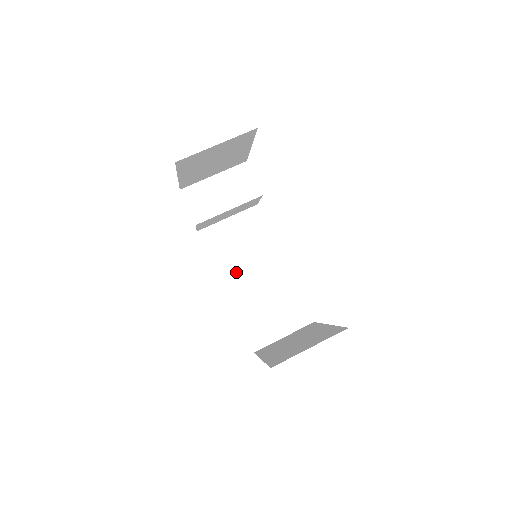
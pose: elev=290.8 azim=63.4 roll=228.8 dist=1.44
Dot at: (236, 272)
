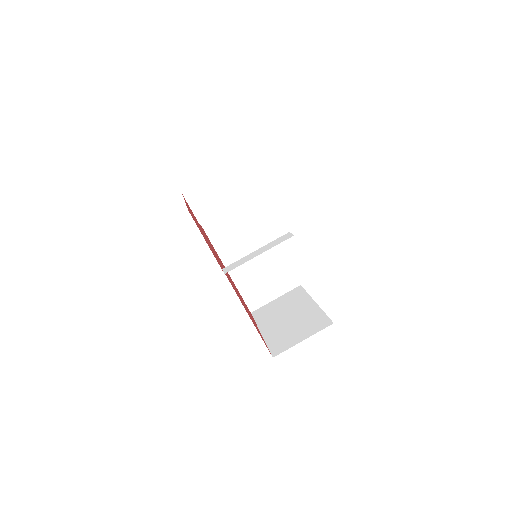
Dot at: (234, 250)
